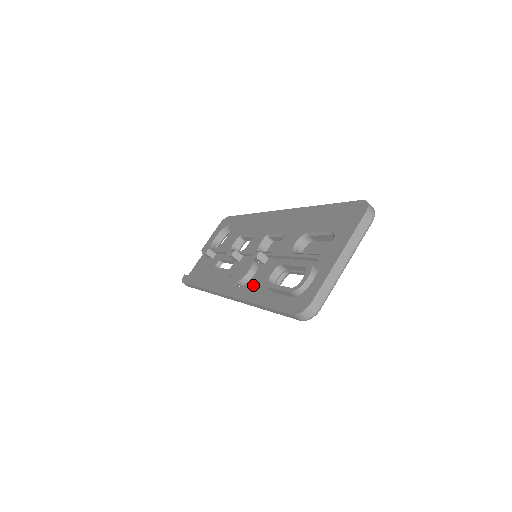
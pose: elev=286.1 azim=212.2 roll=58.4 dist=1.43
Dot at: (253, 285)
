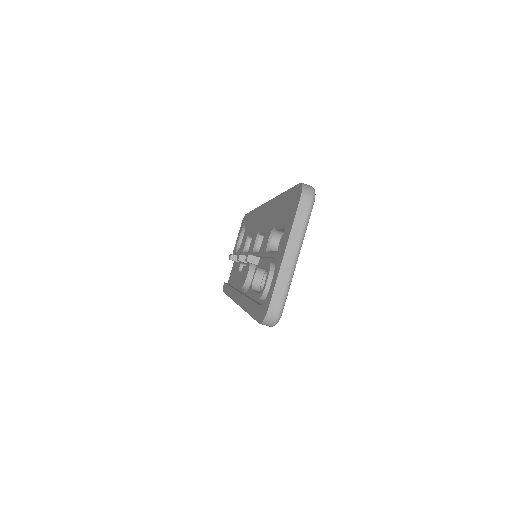
Dot at: occluded
